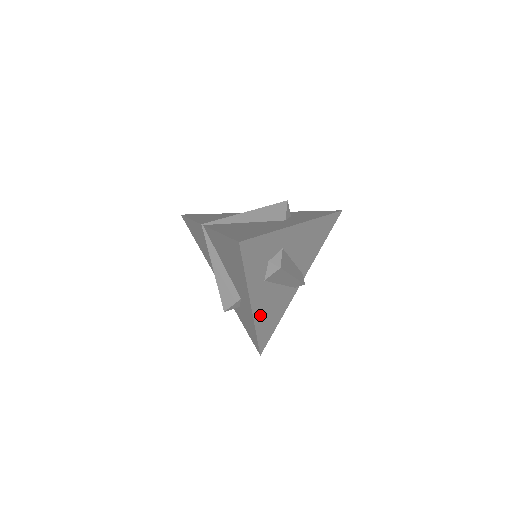
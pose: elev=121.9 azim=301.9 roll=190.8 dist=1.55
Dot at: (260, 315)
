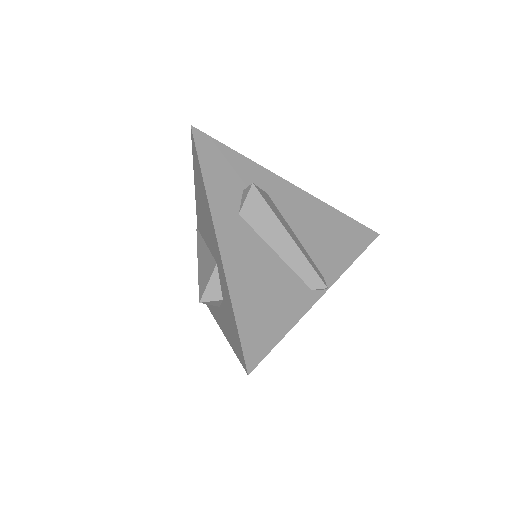
Dot at: (237, 272)
